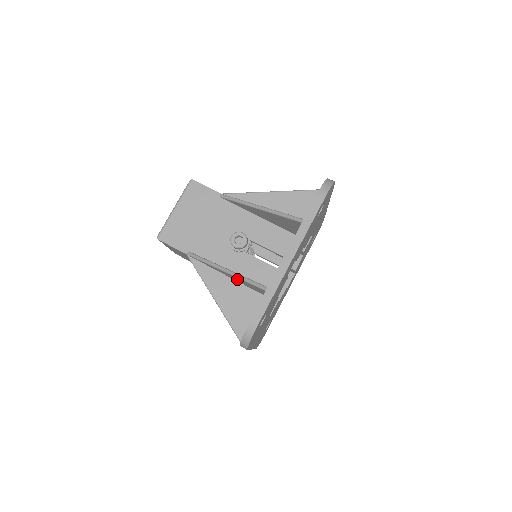
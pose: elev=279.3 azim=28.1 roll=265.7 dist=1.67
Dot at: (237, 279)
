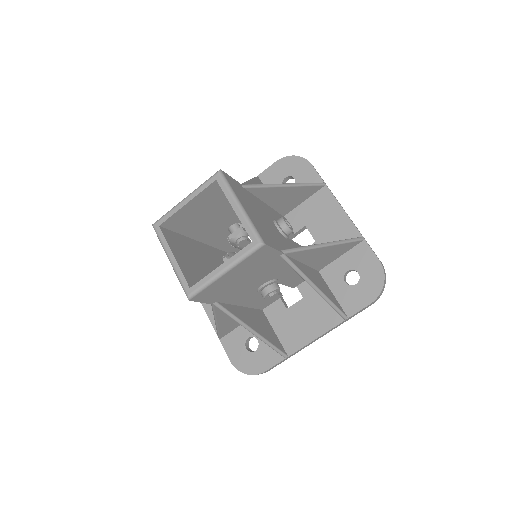
Dot at: occluded
